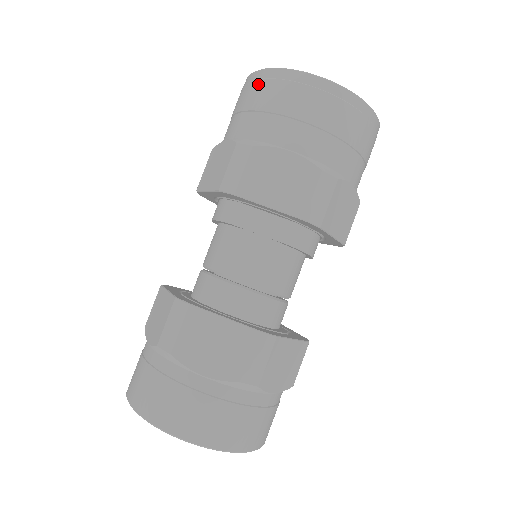
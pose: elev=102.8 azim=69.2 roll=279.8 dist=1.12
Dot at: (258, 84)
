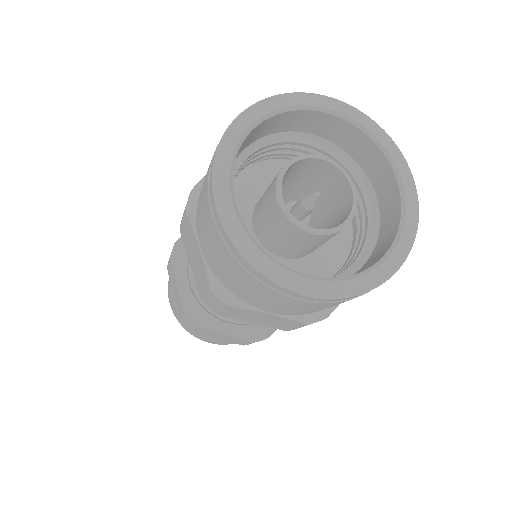
Dot at: (225, 252)
